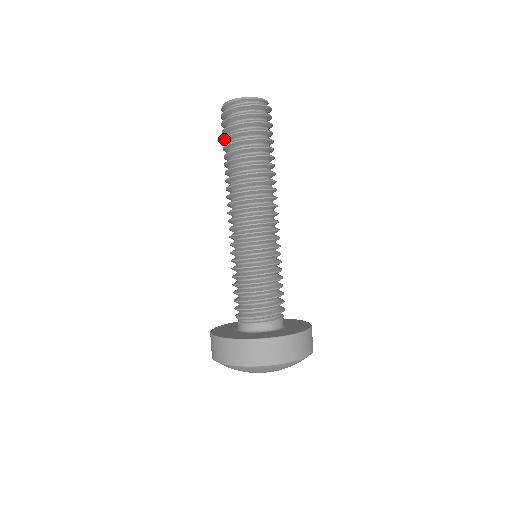
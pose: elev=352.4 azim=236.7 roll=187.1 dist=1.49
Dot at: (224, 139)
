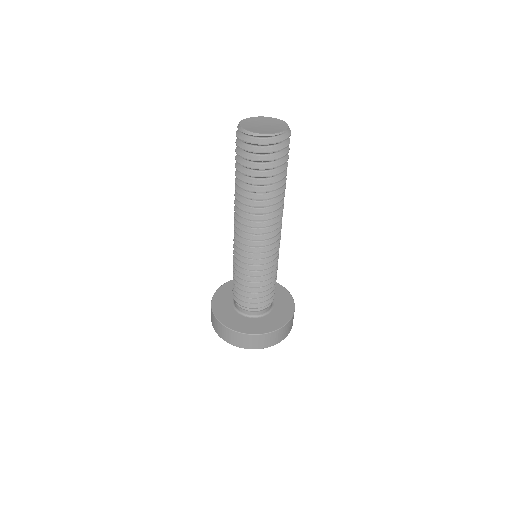
Dot at: (236, 157)
